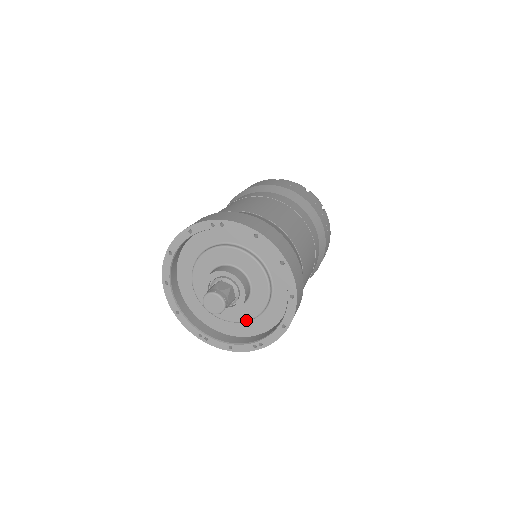
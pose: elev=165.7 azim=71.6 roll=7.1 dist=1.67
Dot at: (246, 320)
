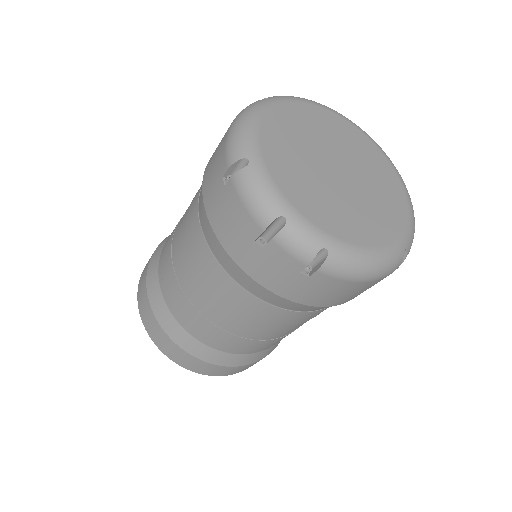
Dot at: occluded
